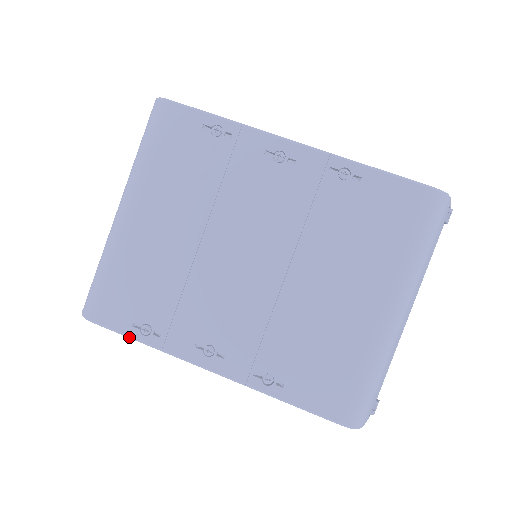
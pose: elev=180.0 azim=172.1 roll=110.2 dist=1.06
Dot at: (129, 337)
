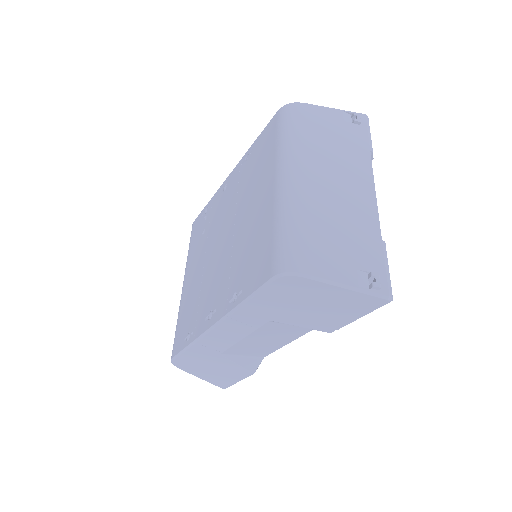
Dot at: (184, 351)
